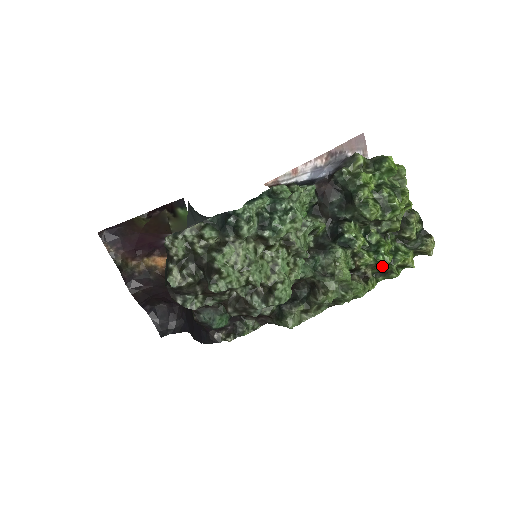
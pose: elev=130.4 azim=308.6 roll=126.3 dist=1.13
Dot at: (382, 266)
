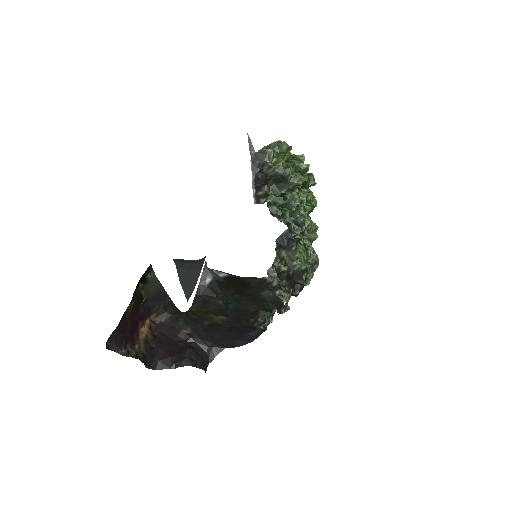
Dot at: occluded
